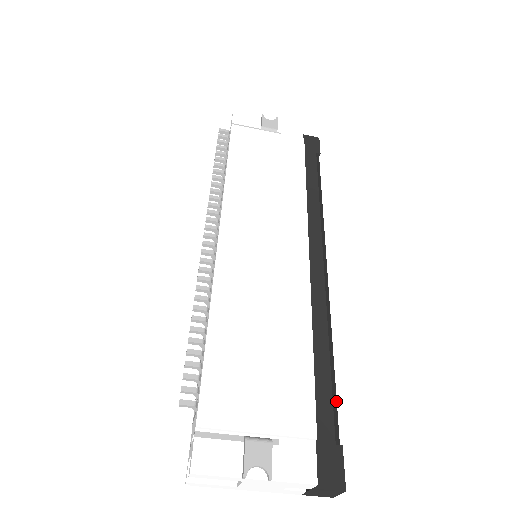
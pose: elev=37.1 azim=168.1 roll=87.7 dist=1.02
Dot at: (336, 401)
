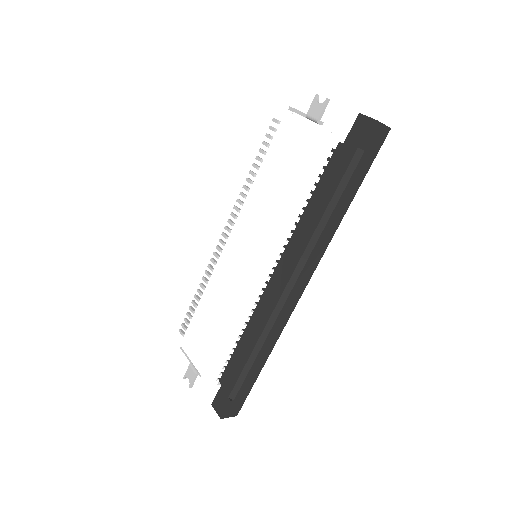
Dot at: (244, 378)
